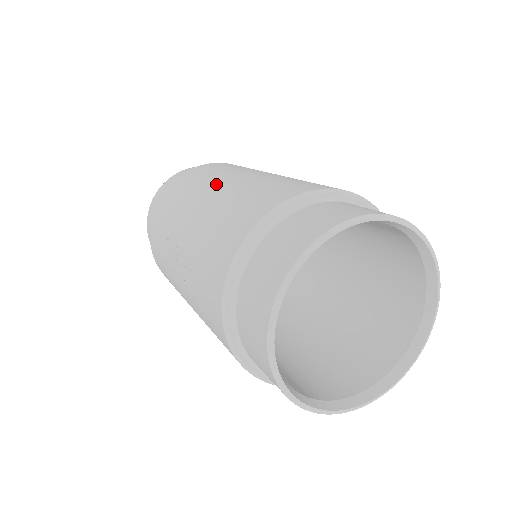
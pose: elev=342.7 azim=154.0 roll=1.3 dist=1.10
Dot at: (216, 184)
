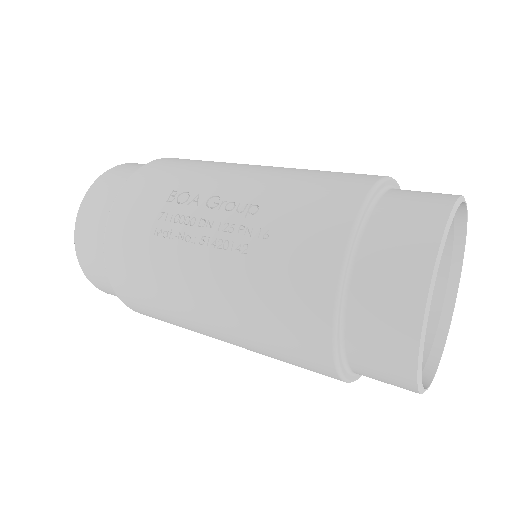
Dot at: occluded
